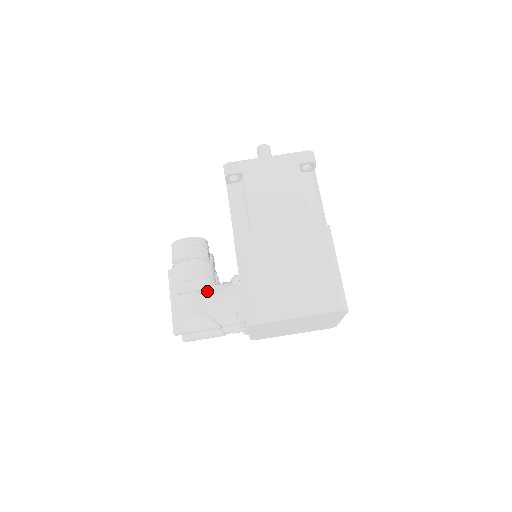
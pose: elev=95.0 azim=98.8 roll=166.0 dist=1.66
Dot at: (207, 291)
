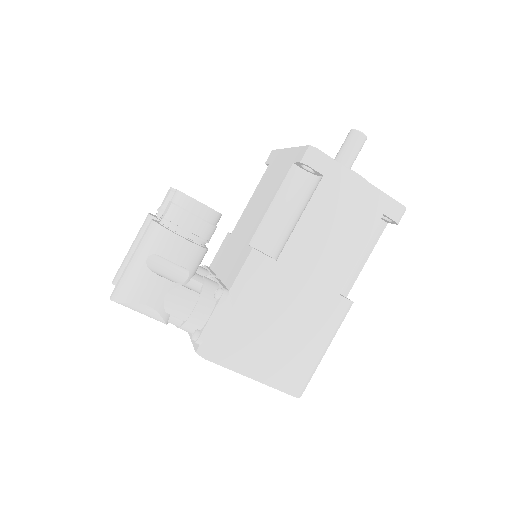
Dot at: (182, 285)
